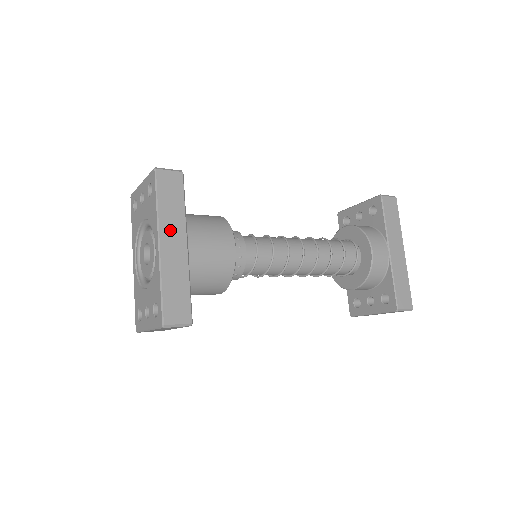
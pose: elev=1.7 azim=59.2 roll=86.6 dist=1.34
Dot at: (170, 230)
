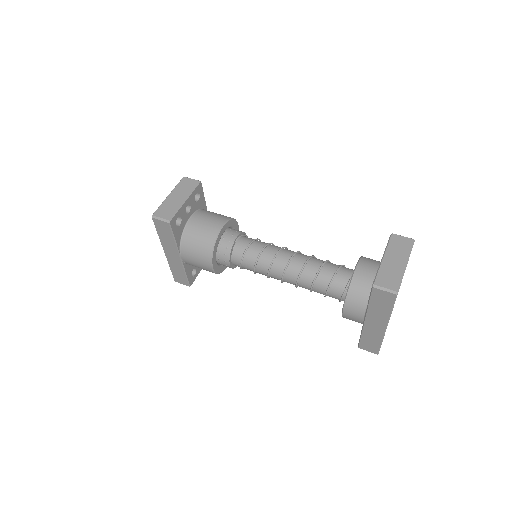
Dot at: (168, 248)
